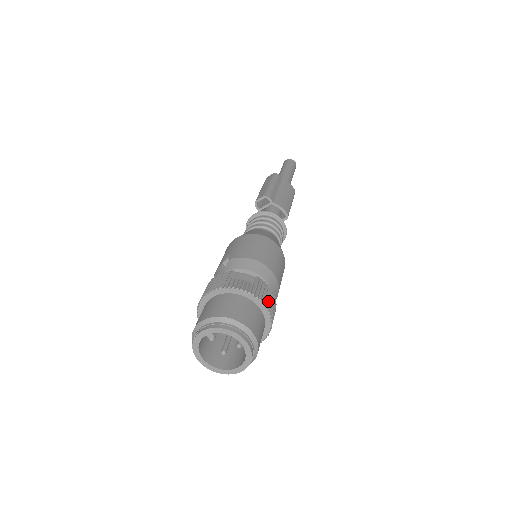
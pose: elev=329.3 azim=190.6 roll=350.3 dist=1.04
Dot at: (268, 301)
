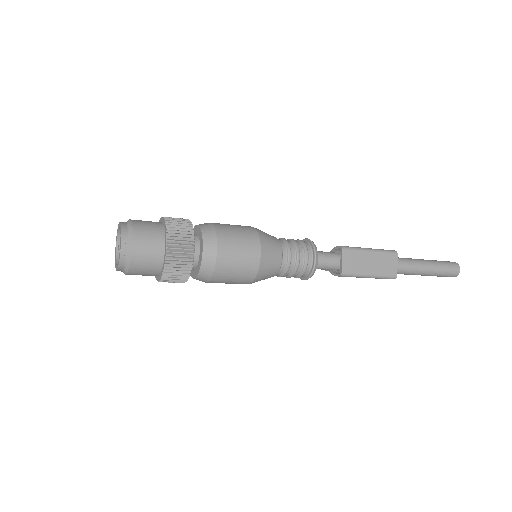
Dot at: occluded
